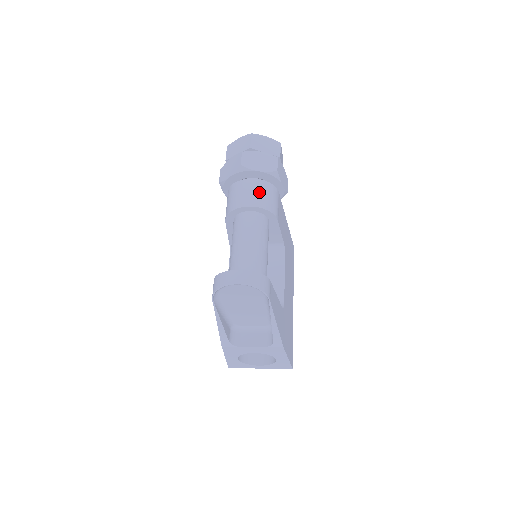
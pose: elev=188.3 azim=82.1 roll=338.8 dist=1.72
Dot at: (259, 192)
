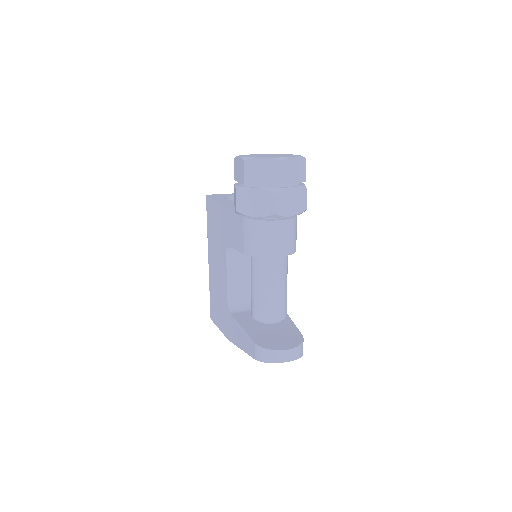
Dot at: (288, 236)
